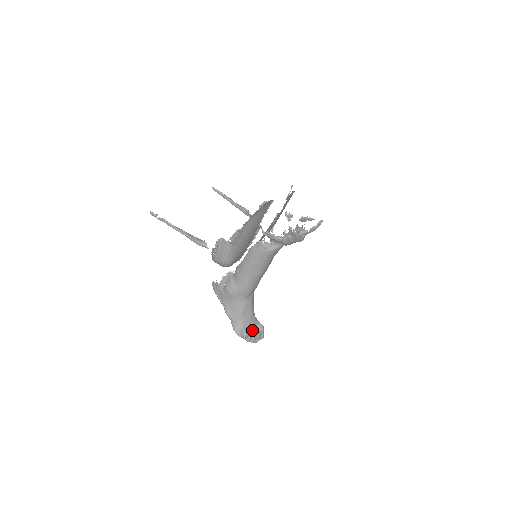
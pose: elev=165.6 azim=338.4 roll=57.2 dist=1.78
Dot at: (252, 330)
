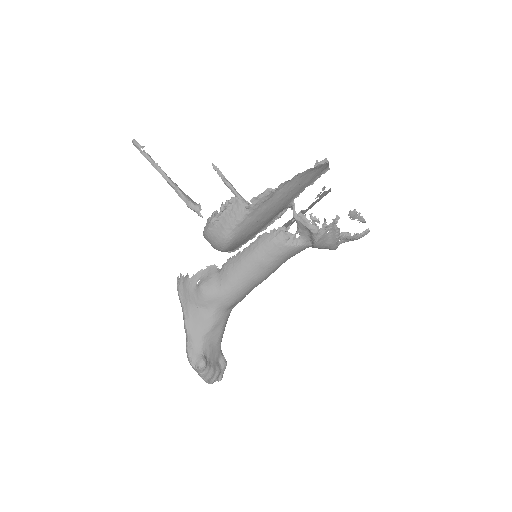
Dot at: (212, 362)
